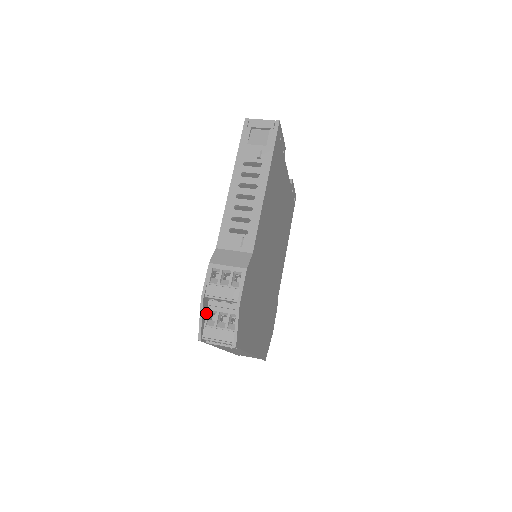
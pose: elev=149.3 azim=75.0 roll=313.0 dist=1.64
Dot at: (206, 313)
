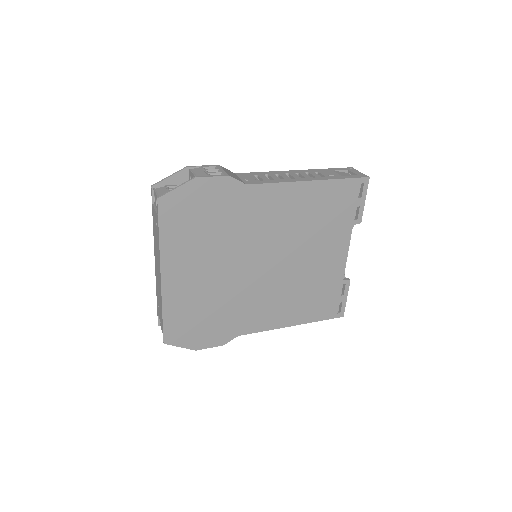
Dot at: (177, 184)
